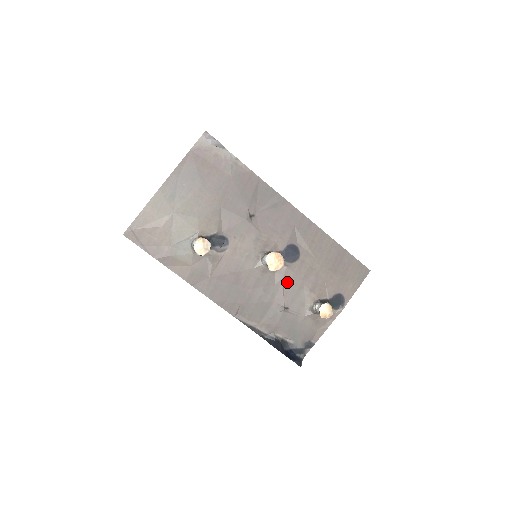
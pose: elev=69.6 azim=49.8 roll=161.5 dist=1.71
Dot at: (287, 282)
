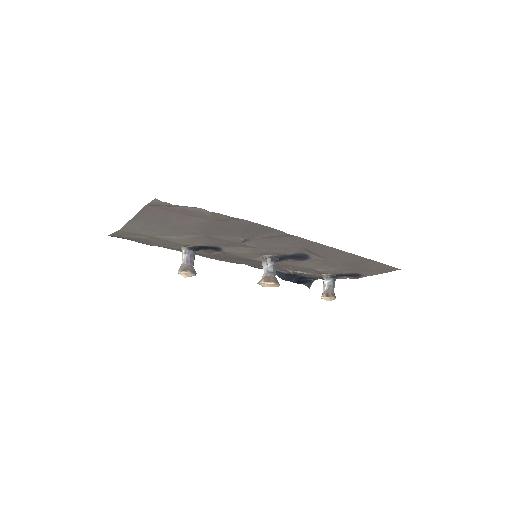
Dot at: (294, 266)
